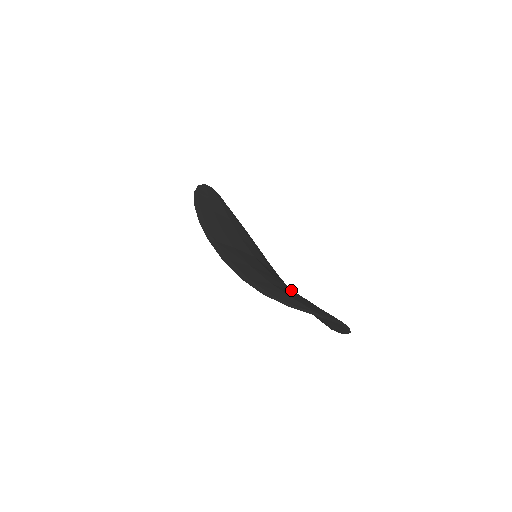
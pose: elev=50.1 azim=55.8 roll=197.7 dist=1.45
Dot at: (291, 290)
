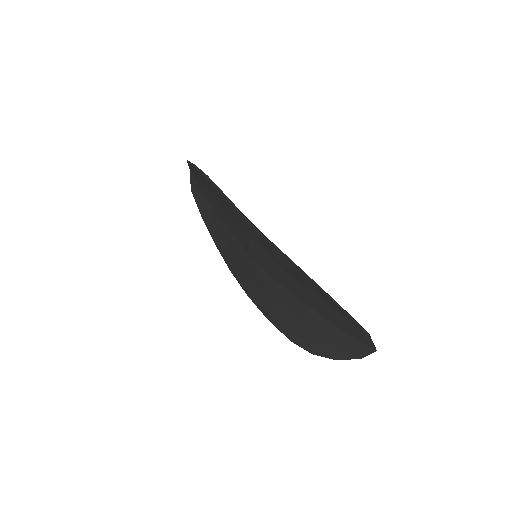
Dot at: occluded
